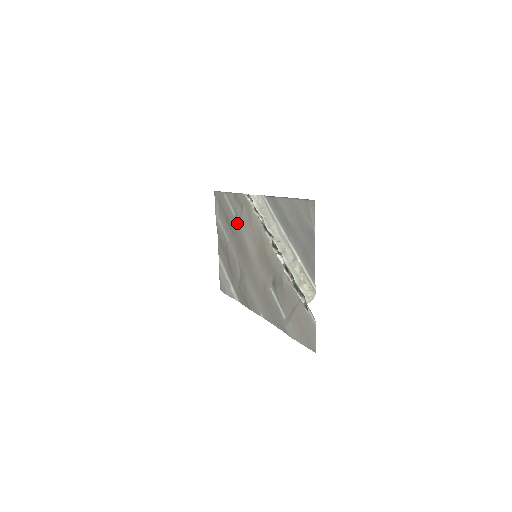
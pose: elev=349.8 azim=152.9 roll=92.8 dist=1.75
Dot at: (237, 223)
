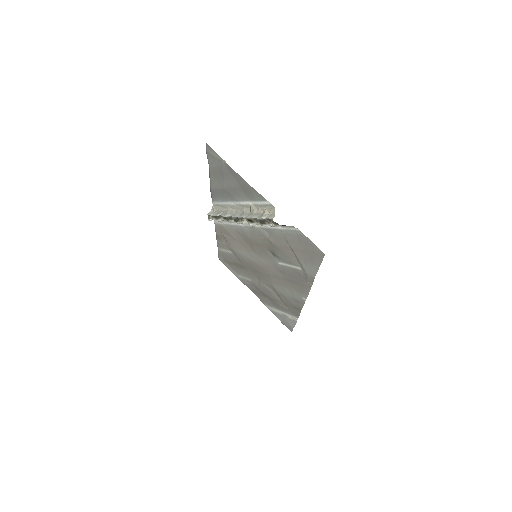
Dot at: (235, 254)
